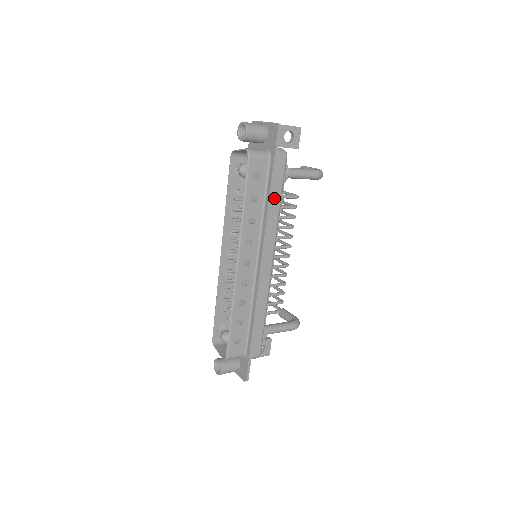
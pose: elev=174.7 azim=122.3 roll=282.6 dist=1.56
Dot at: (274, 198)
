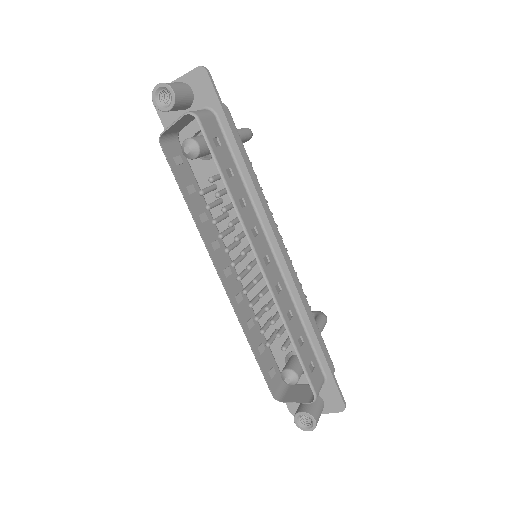
Dot at: occluded
